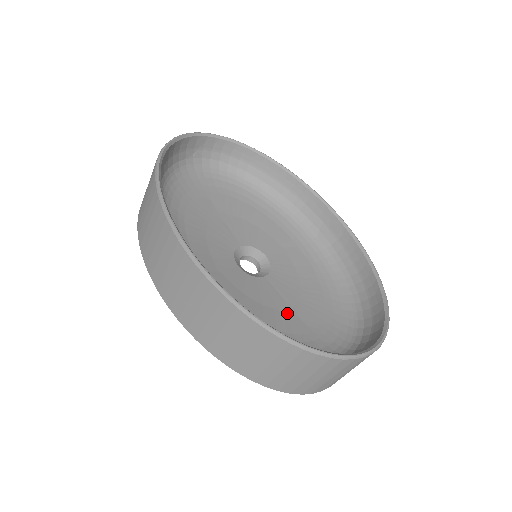
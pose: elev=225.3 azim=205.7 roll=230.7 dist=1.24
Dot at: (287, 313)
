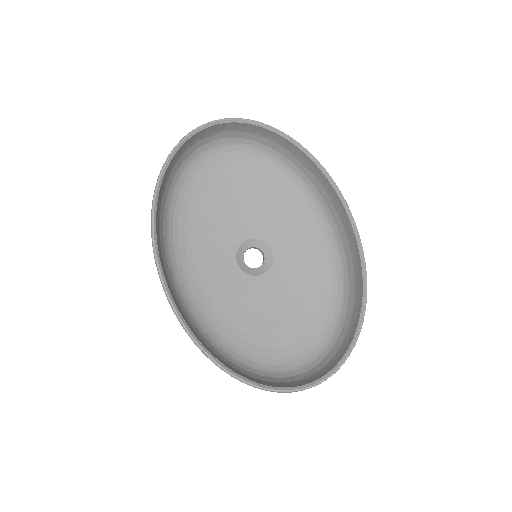
Dot at: (269, 317)
